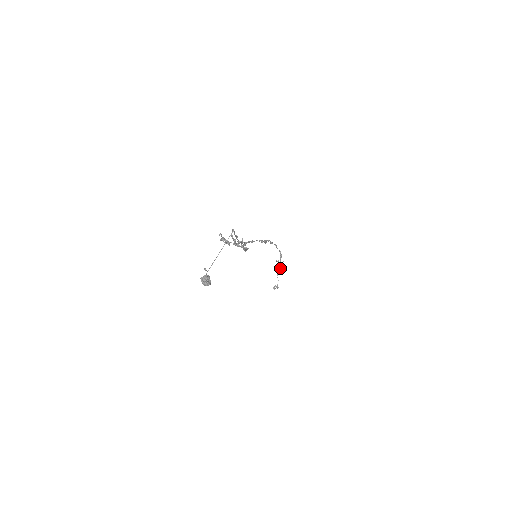
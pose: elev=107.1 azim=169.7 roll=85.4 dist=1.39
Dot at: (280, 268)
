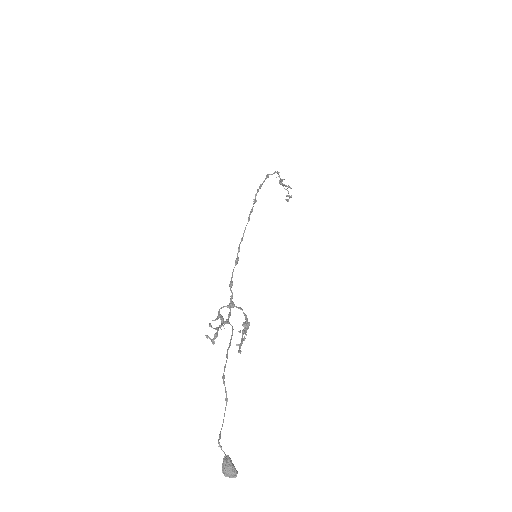
Dot at: occluded
